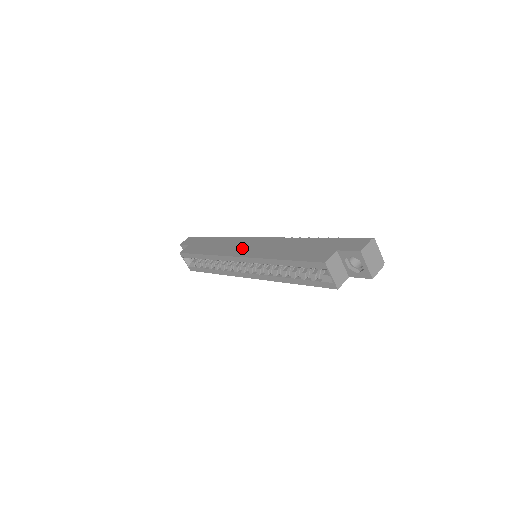
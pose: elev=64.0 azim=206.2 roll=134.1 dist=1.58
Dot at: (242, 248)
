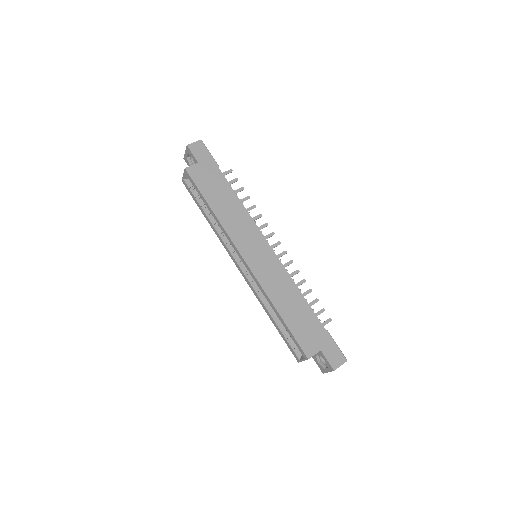
Dot at: (252, 249)
